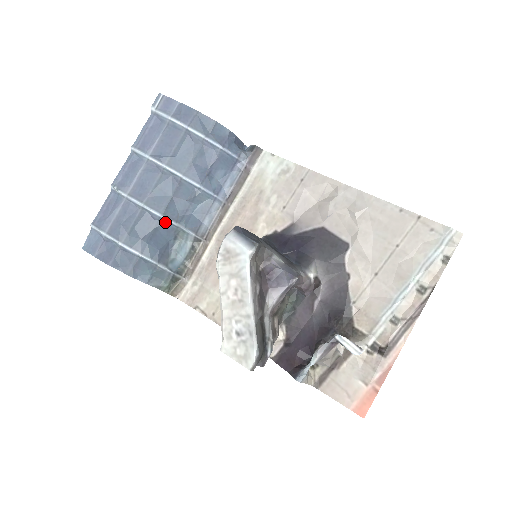
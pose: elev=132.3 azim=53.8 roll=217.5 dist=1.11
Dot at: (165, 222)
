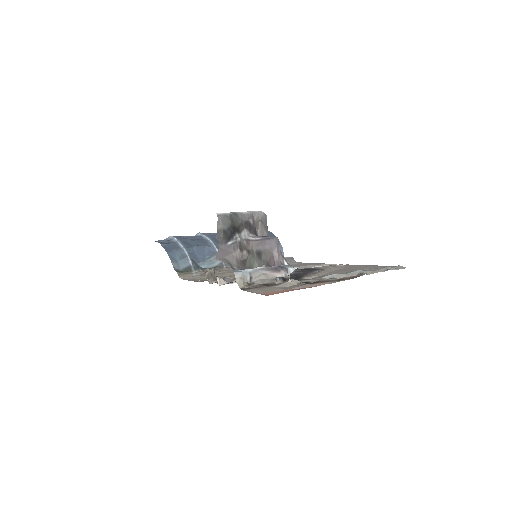
Dot at: (212, 247)
